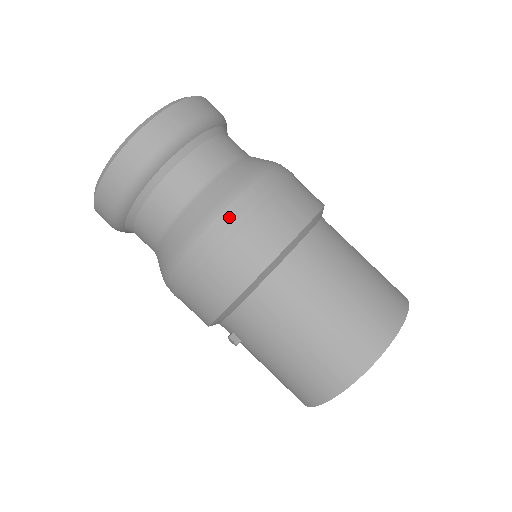
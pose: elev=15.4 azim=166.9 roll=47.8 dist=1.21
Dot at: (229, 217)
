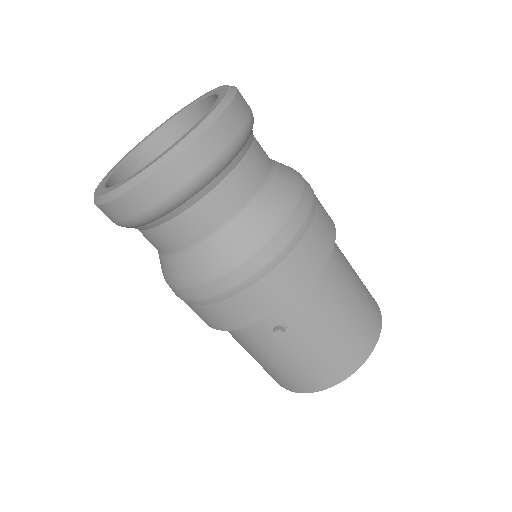
Dot at: (307, 198)
